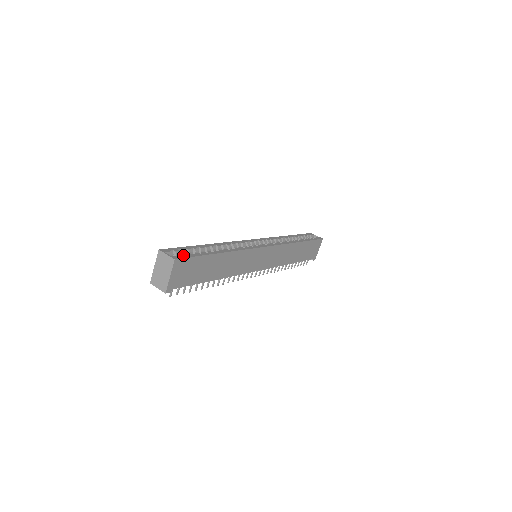
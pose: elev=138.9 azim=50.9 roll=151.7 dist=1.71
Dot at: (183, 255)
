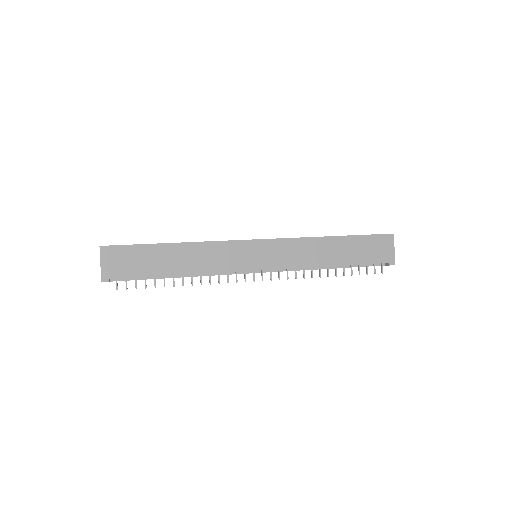
Dot at: (117, 245)
